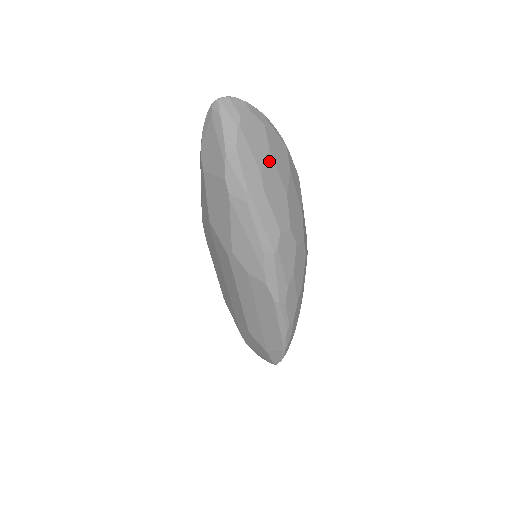
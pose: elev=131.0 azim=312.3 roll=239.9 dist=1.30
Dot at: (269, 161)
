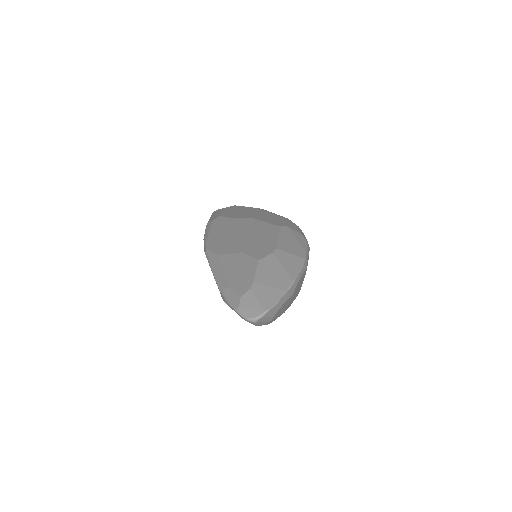
Dot at: occluded
